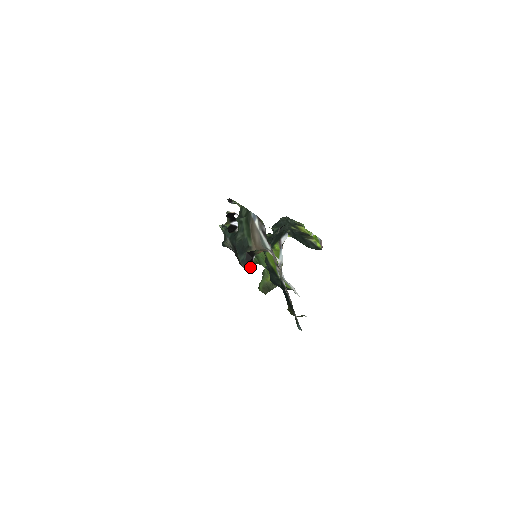
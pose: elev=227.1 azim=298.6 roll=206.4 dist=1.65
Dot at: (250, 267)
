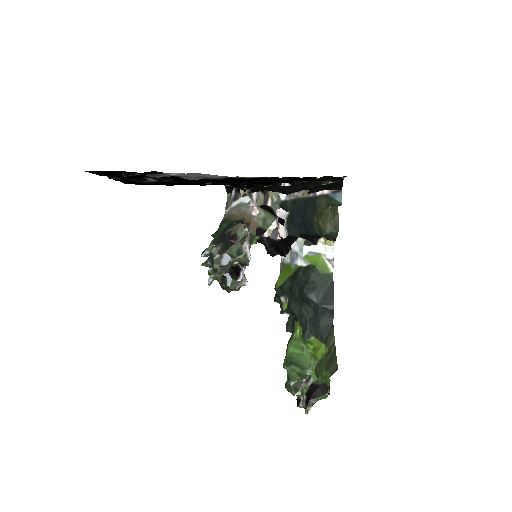
Dot at: (246, 228)
